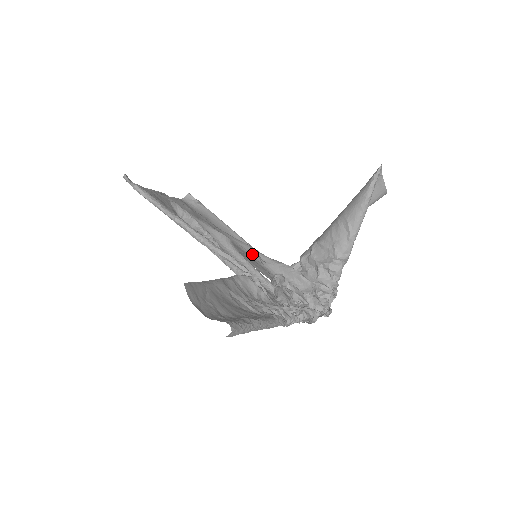
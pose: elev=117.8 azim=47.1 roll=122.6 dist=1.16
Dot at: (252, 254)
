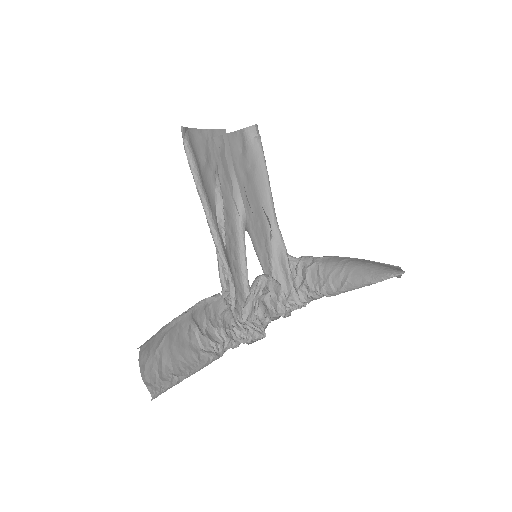
Dot at: (269, 223)
